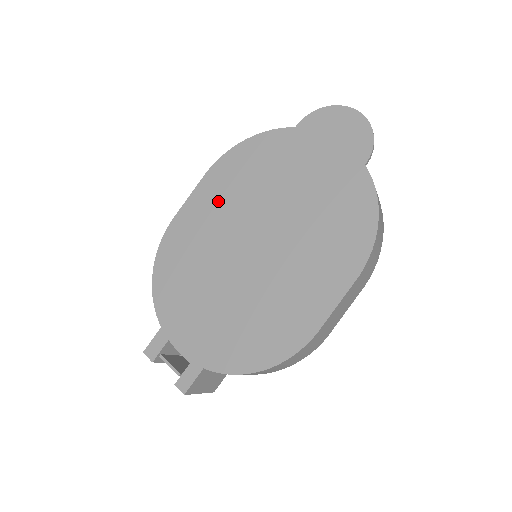
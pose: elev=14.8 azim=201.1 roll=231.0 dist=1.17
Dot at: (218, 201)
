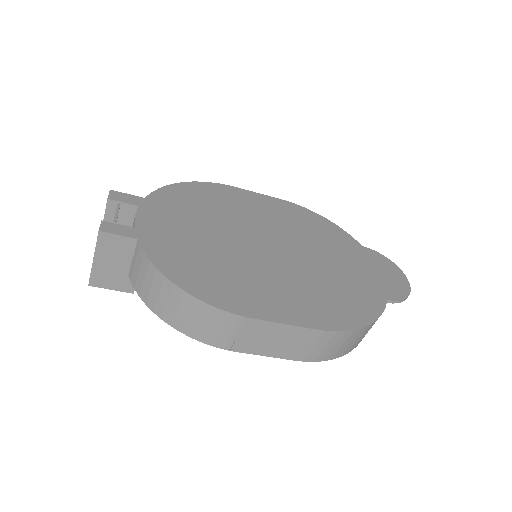
Dot at: (274, 212)
